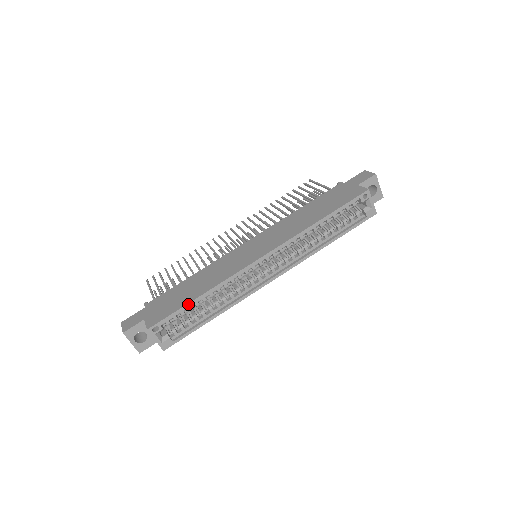
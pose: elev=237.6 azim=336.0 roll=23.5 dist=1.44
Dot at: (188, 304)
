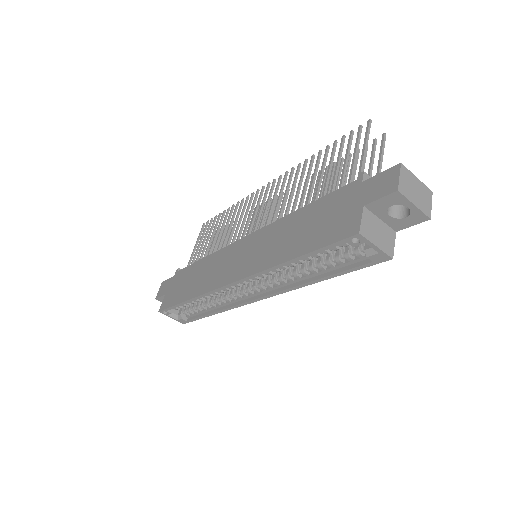
Dot at: (180, 304)
